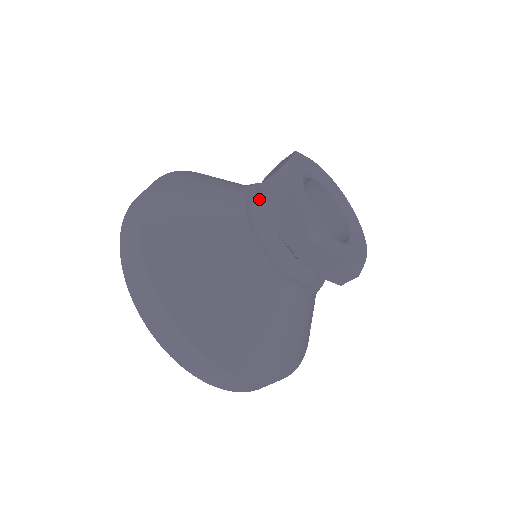
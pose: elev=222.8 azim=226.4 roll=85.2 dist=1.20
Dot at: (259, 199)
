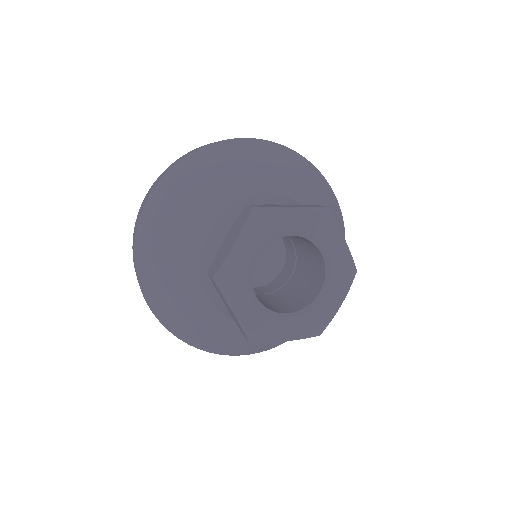
Dot at: occluded
